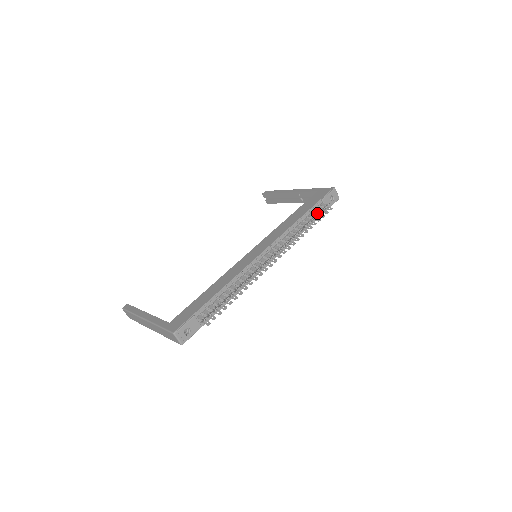
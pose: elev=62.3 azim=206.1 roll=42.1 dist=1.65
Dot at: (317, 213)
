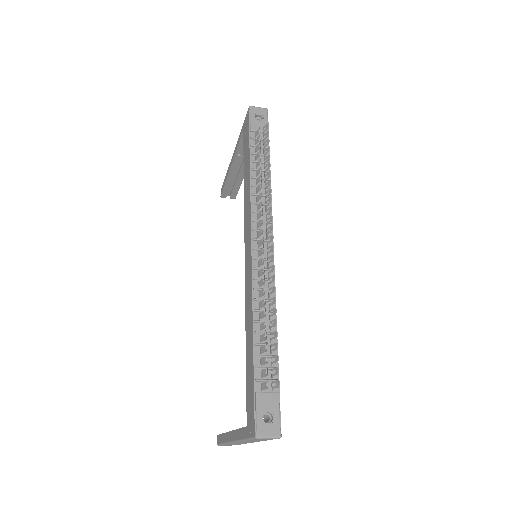
Dot at: occluded
